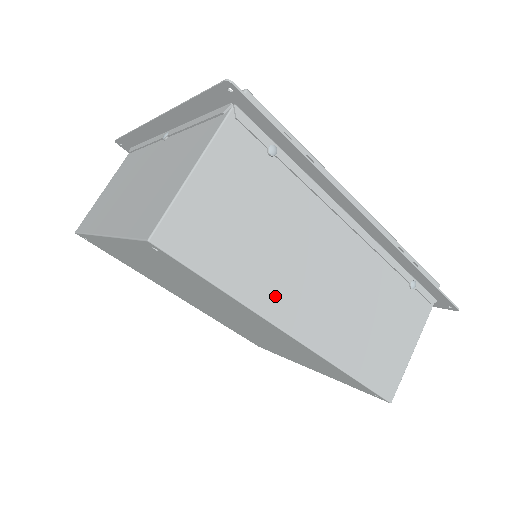
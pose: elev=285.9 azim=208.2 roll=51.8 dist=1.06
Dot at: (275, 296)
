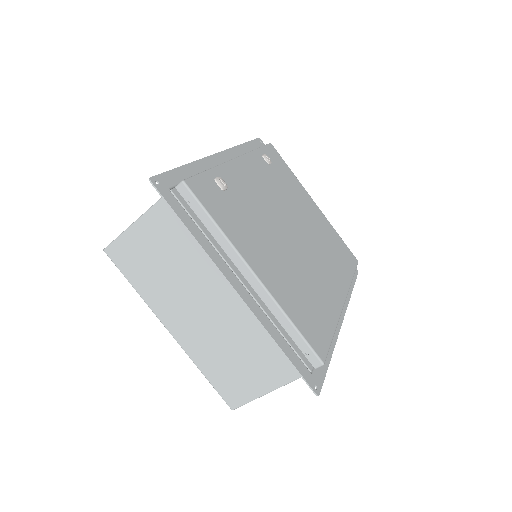
Dot at: occluded
